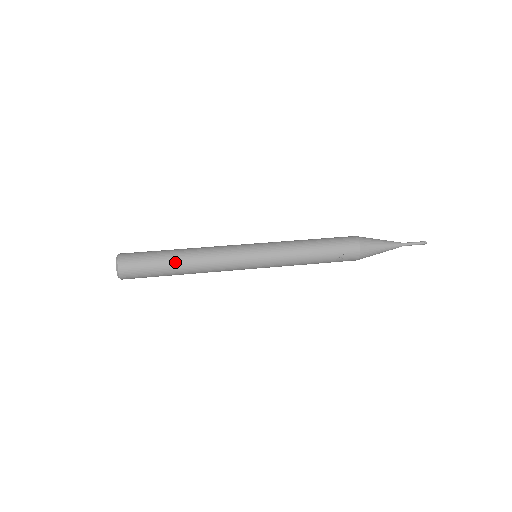
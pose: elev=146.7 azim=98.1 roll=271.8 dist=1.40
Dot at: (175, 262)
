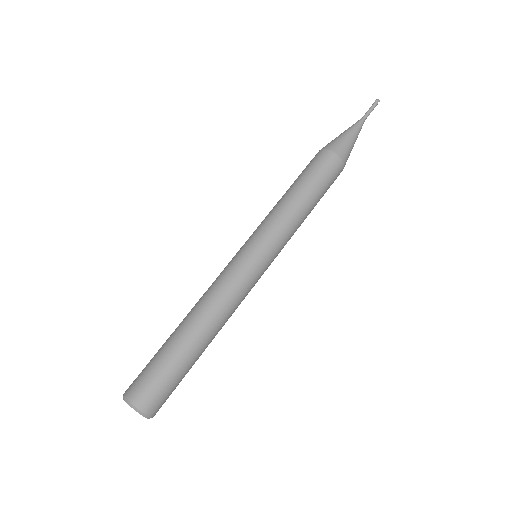
Dot at: (202, 351)
